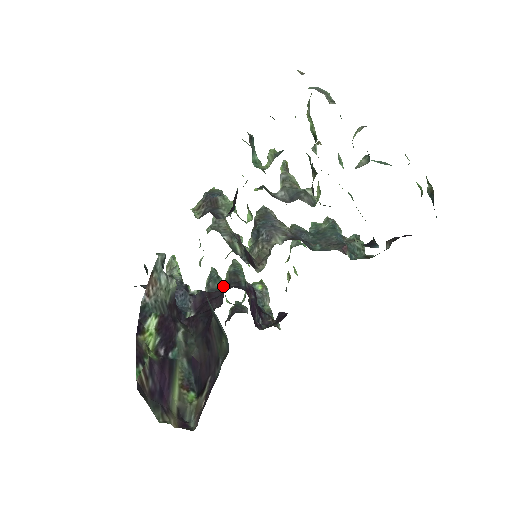
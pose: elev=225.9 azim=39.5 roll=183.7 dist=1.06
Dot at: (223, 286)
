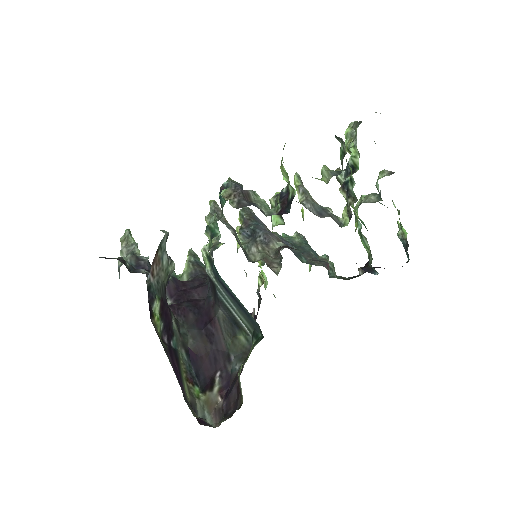
Dot at: (186, 275)
